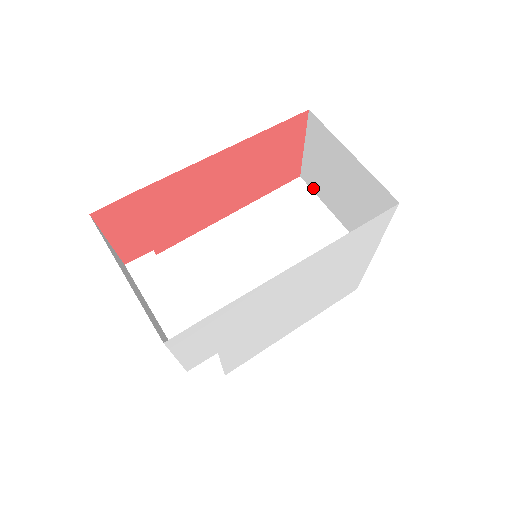
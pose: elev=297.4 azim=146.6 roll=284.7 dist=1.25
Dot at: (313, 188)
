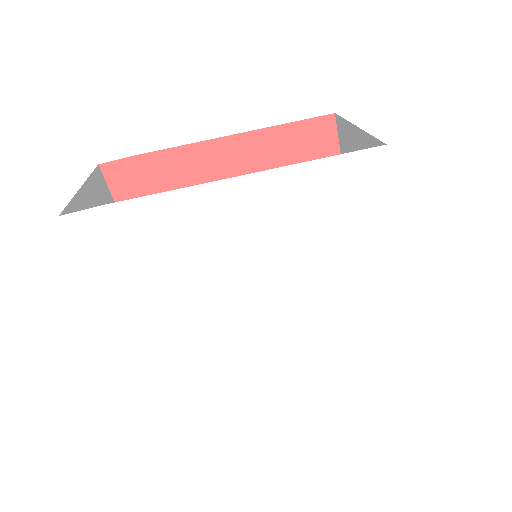
Dot at: occluded
